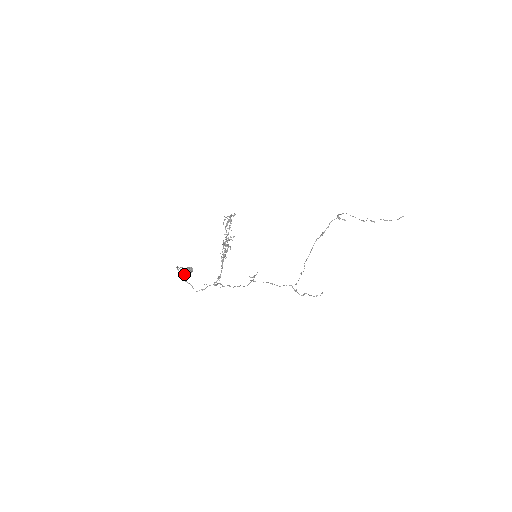
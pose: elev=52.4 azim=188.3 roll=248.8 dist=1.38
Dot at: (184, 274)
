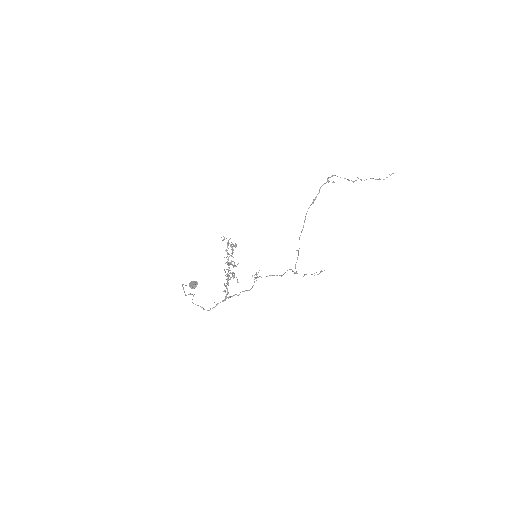
Dot at: occluded
